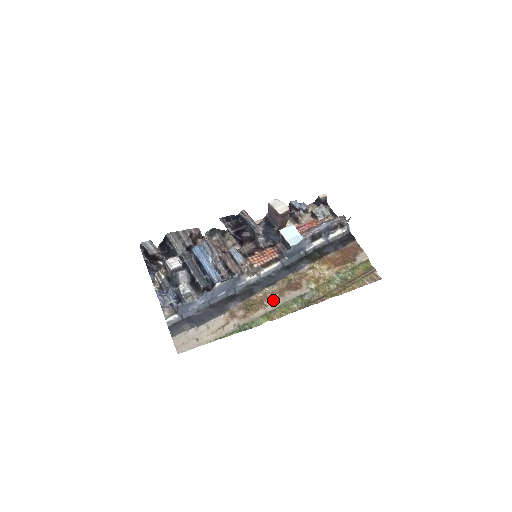
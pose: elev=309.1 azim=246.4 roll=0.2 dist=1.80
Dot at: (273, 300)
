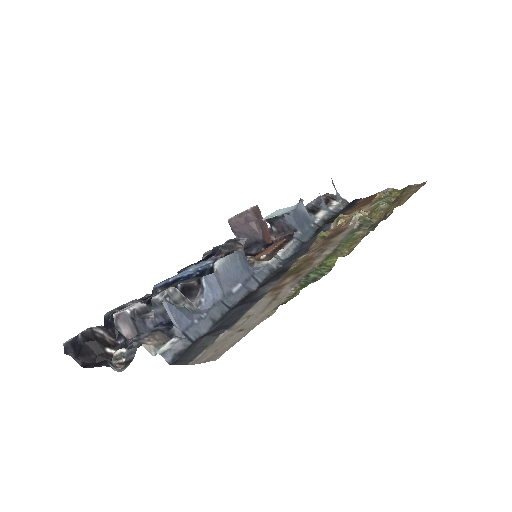
Dot at: (322, 249)
